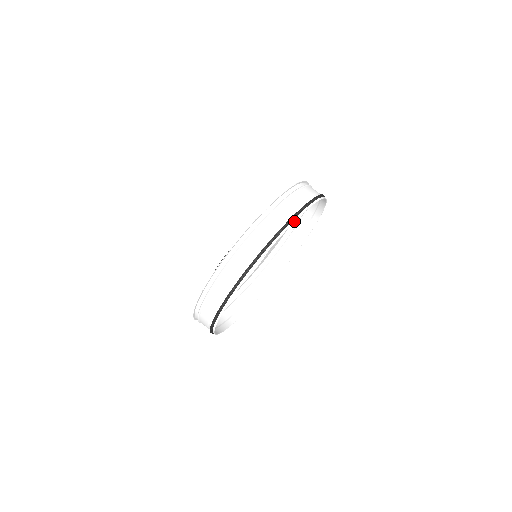
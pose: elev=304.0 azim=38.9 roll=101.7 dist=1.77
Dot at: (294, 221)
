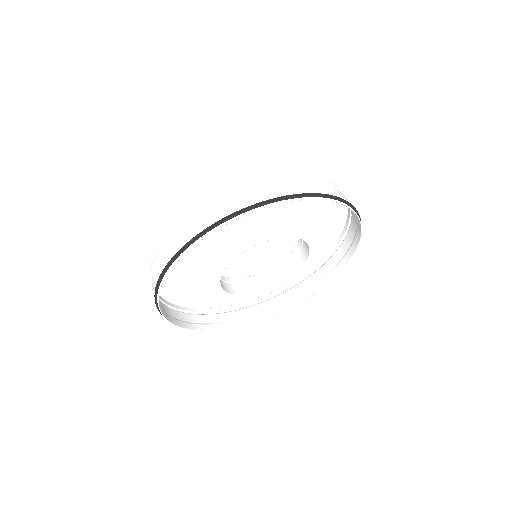
Dot at: (231, 220)
